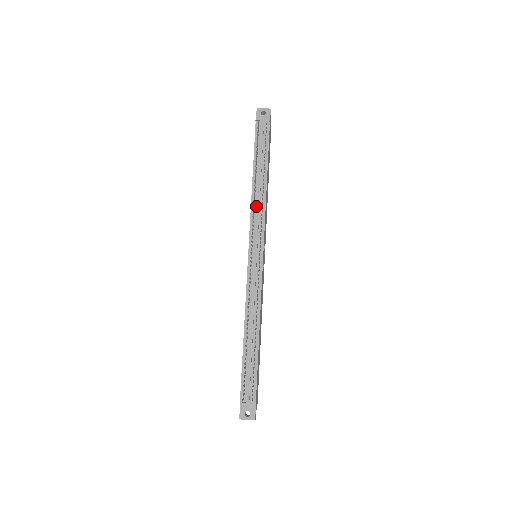
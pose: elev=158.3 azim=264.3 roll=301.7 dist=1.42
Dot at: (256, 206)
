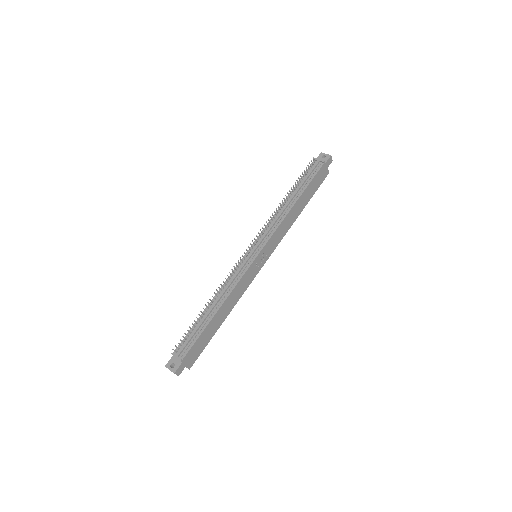
Dot at: (276, 218)
